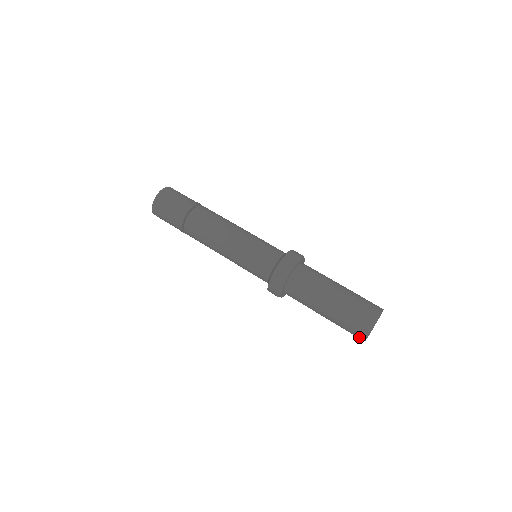
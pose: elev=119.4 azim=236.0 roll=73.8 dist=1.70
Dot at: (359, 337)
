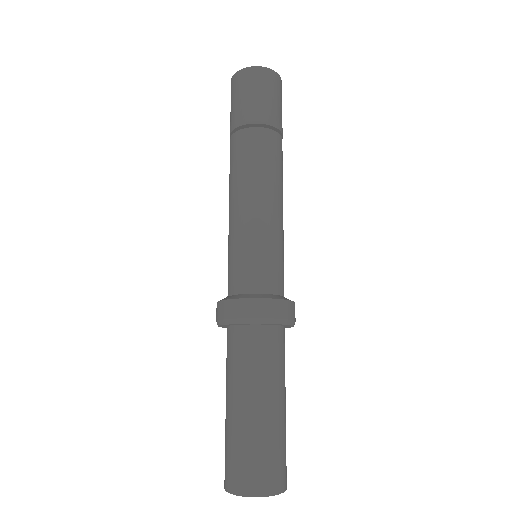
Dot at: occluded
